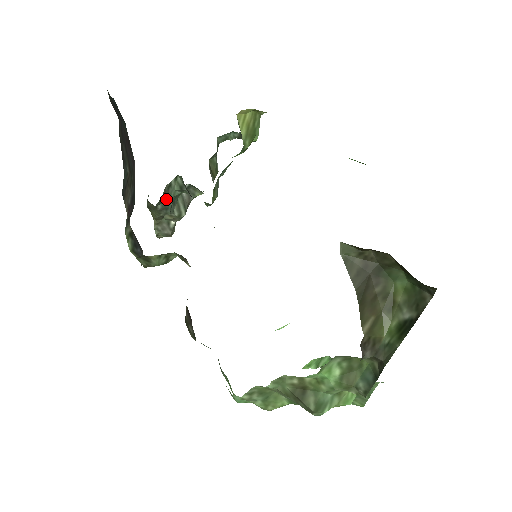
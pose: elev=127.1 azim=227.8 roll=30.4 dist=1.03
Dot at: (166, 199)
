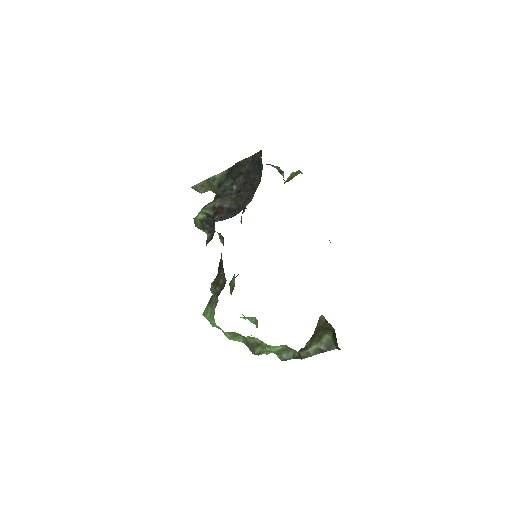
Dot at: occluded
